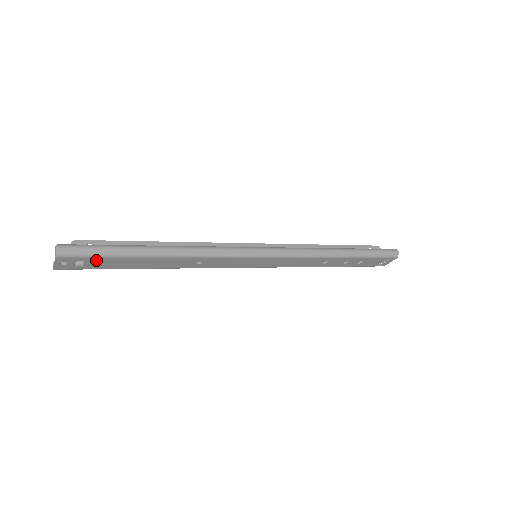
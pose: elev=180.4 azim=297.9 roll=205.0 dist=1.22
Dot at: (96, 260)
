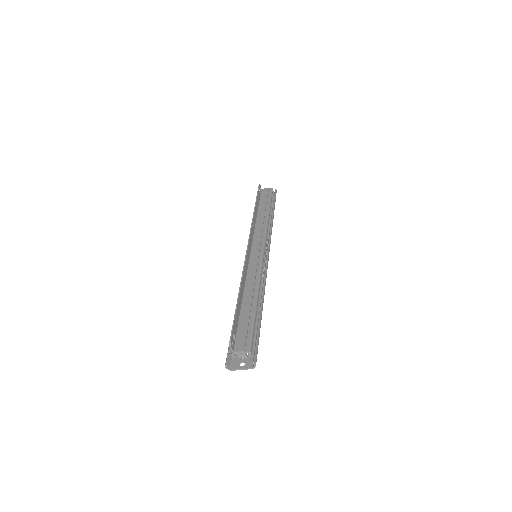
Dot at: occluded
